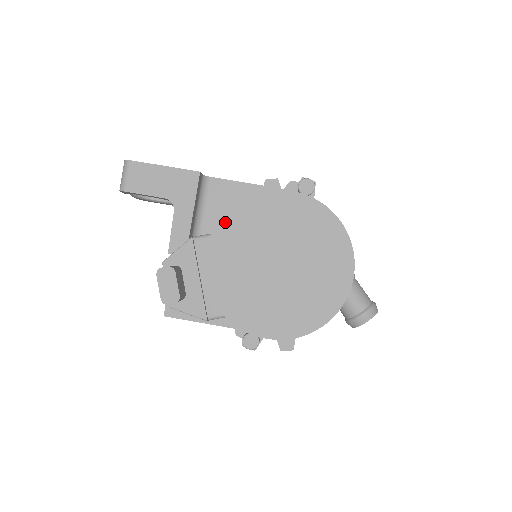
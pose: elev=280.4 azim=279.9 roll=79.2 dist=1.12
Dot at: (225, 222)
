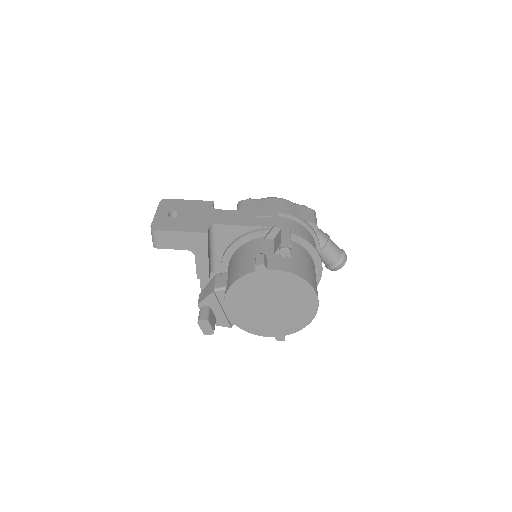
Dot at: (233, 288)
